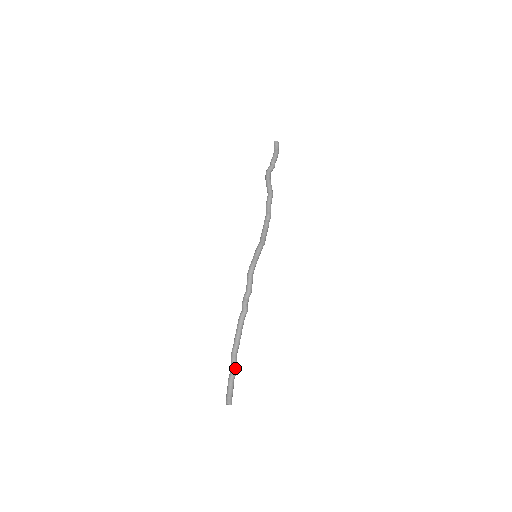
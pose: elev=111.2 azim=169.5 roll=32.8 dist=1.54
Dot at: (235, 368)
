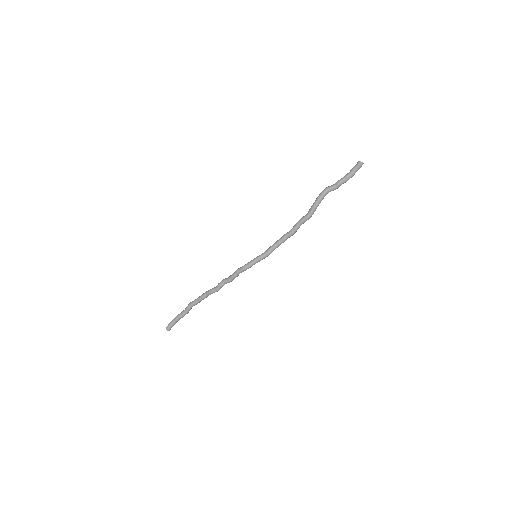
Dot at: (185, 314)
